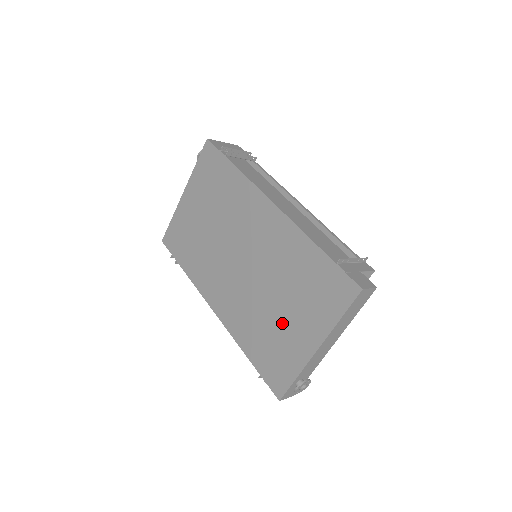
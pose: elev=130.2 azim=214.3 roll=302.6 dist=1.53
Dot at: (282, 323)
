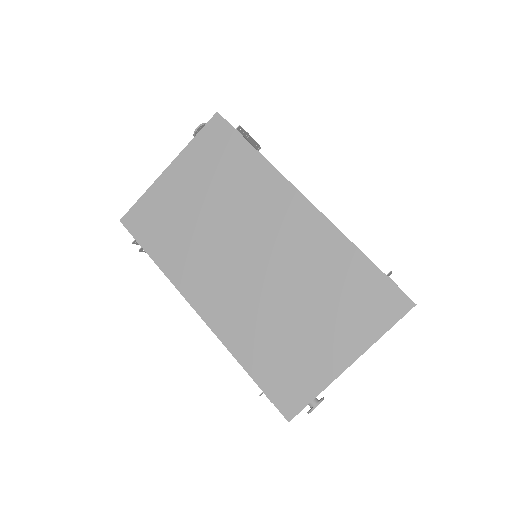
Dot at: (304, 334)
